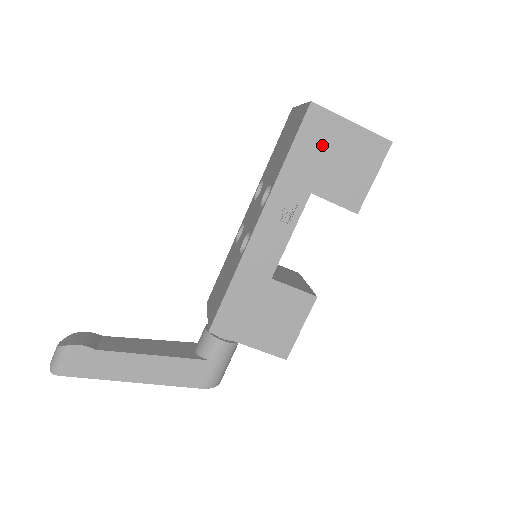
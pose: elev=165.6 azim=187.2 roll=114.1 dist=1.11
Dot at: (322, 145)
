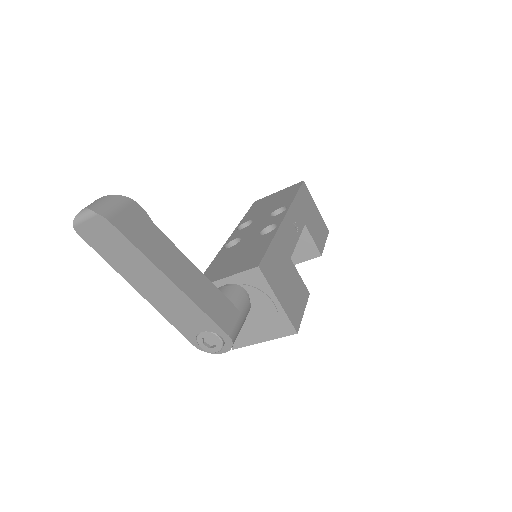
Dot at: (308, 205)
